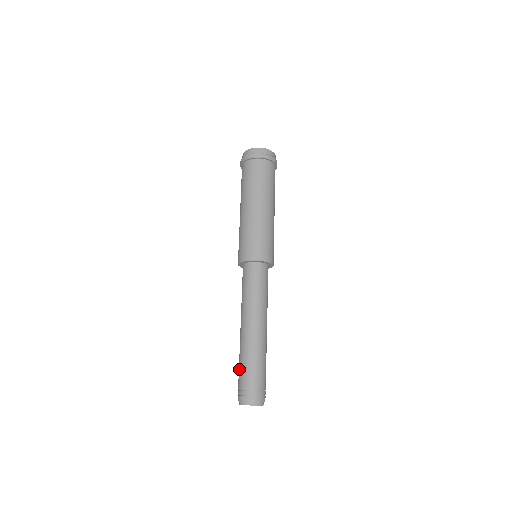
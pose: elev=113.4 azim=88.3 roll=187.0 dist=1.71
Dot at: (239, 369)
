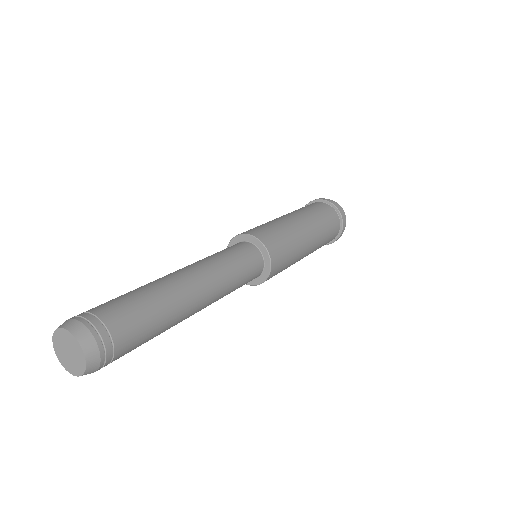
Dot at: occluded
